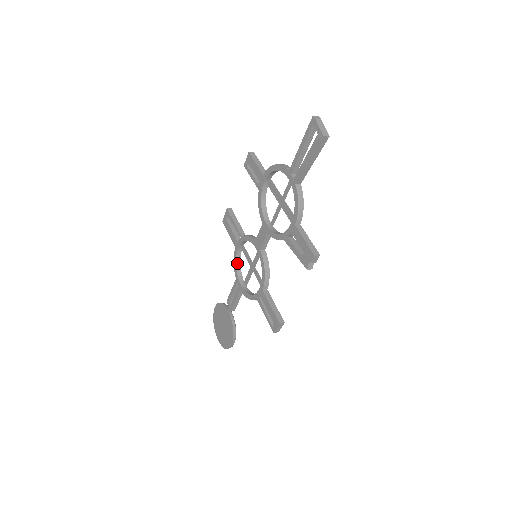
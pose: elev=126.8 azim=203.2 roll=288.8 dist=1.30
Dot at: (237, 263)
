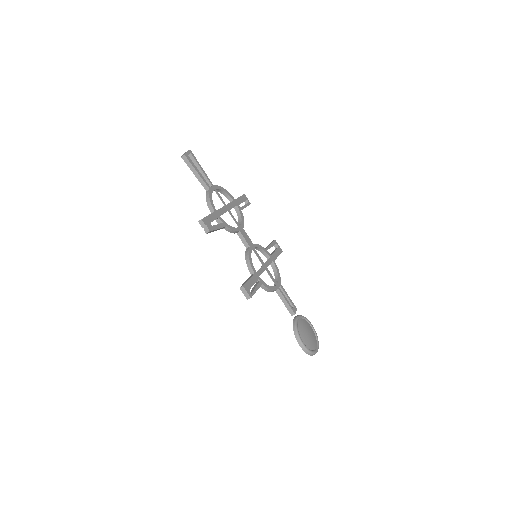
Dot at: (275, 273)
